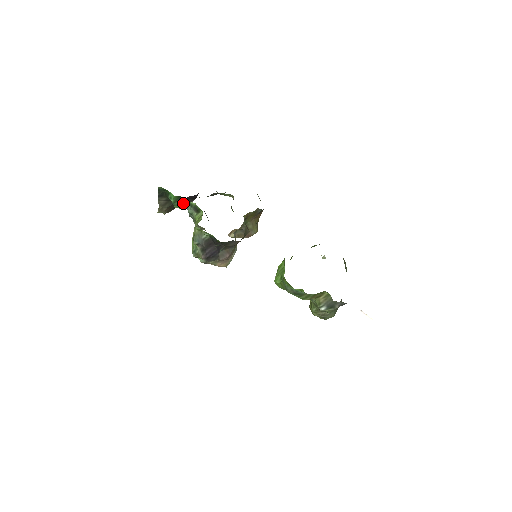
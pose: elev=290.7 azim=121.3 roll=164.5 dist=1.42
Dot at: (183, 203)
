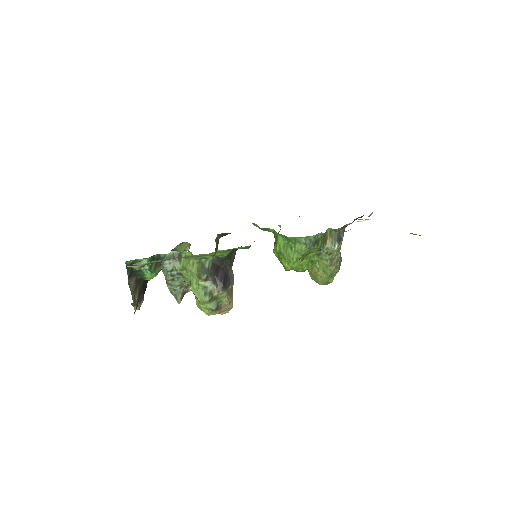
Dot at: (158, 264)
